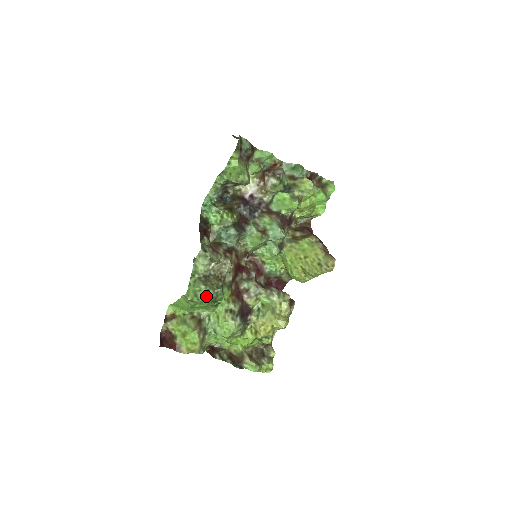
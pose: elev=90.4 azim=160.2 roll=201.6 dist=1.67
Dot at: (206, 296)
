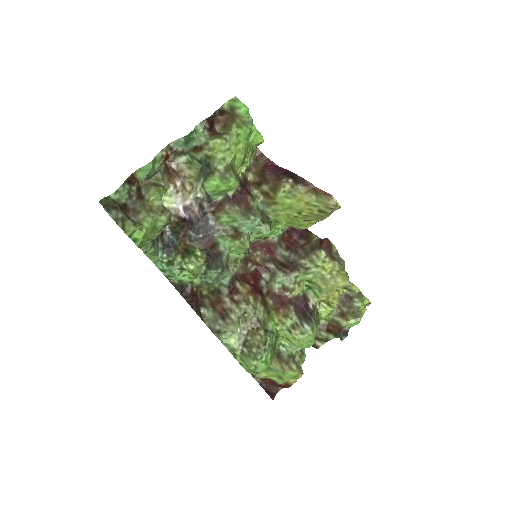
Dot at: (266, 364)
